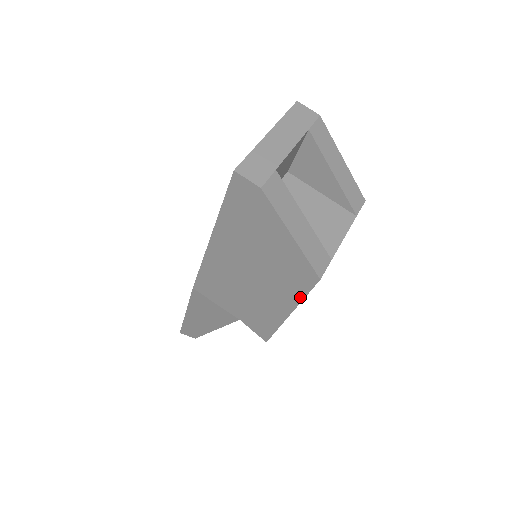
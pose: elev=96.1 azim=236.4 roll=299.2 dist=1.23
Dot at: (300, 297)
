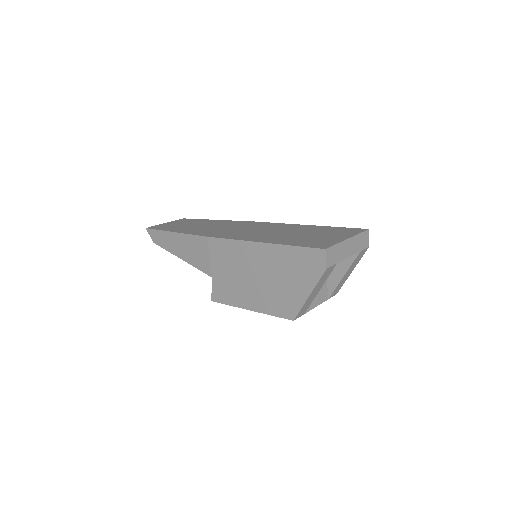
Dot at: (270, 313)
